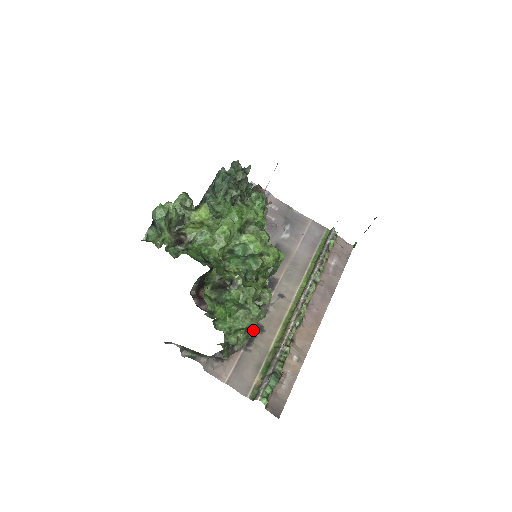
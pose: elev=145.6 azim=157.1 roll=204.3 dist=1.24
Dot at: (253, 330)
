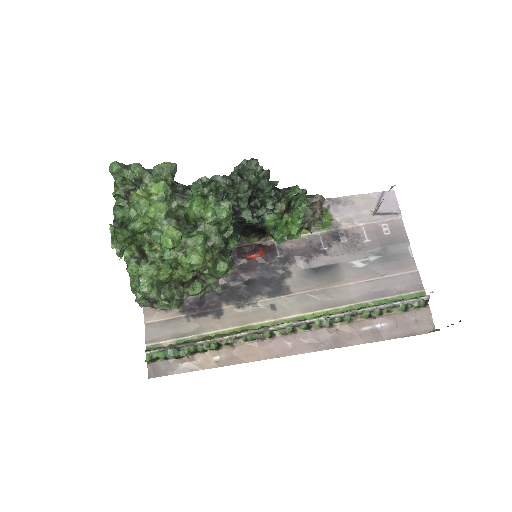
Dot at: (173, 305)
